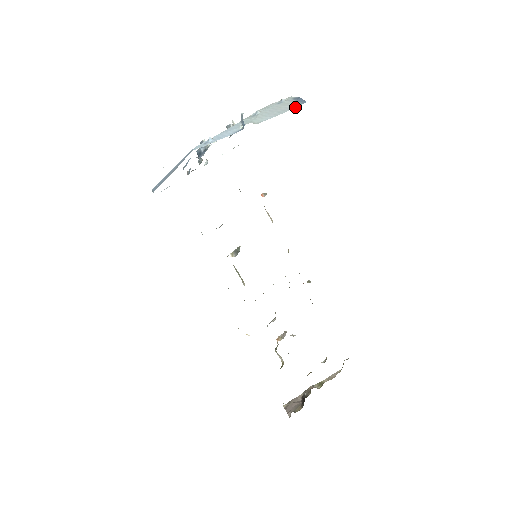
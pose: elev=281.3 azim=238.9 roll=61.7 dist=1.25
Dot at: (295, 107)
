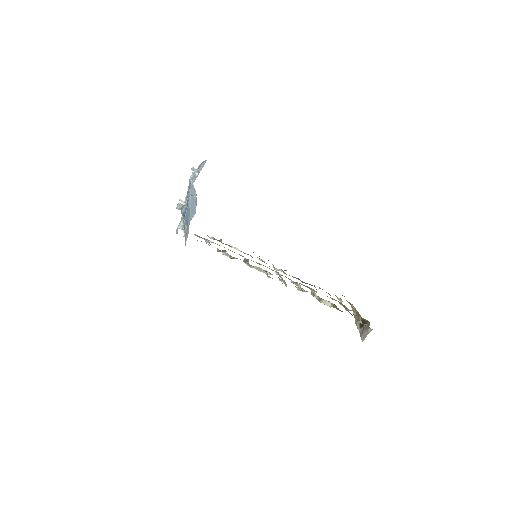
Dot at: occluded
